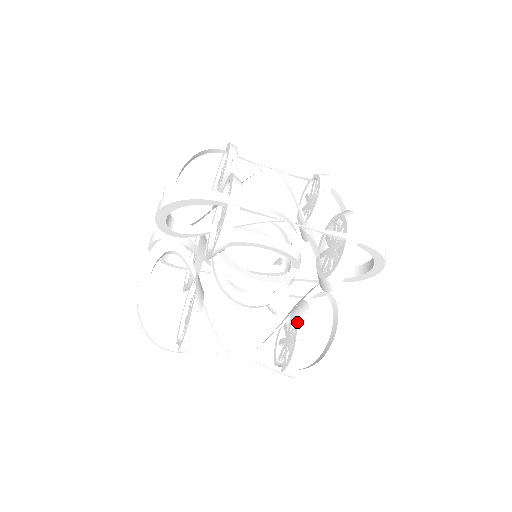
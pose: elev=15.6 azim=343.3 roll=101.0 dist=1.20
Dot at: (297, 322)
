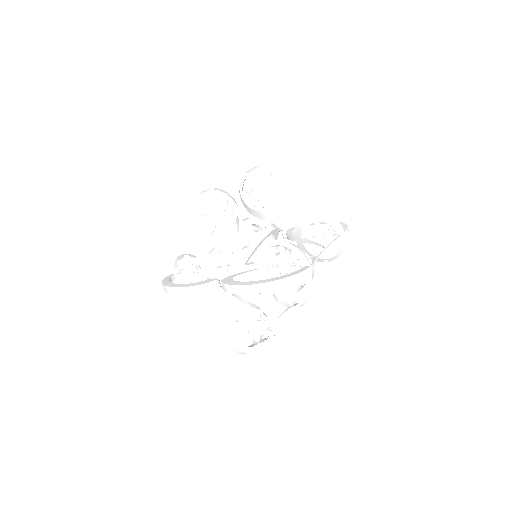
Dot at: occluded
